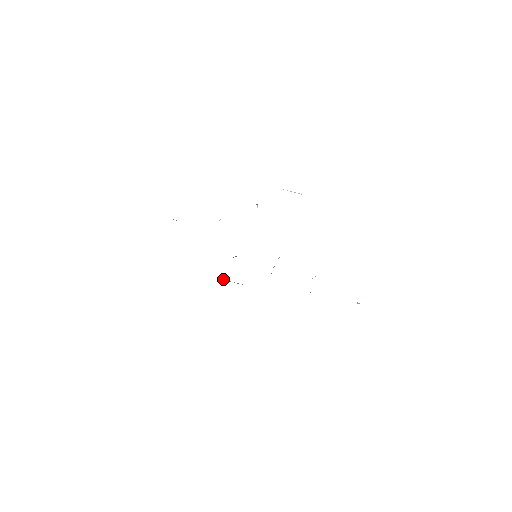
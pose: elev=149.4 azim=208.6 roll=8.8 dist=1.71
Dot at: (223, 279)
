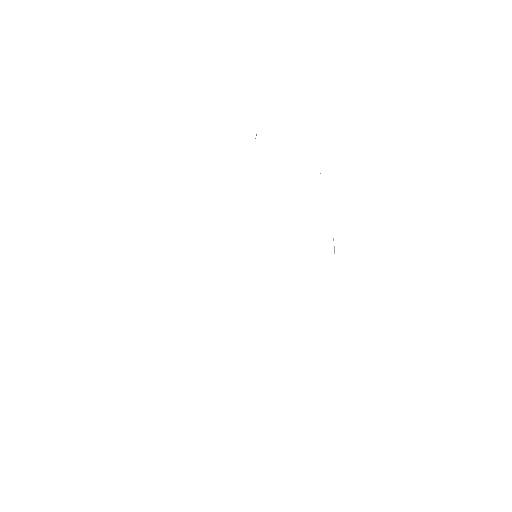
Dot at: occluded
